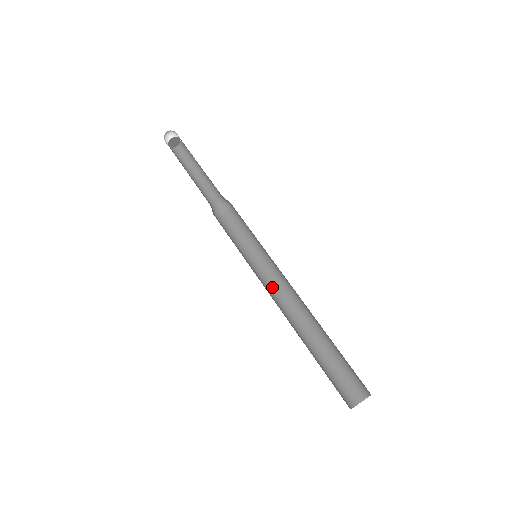
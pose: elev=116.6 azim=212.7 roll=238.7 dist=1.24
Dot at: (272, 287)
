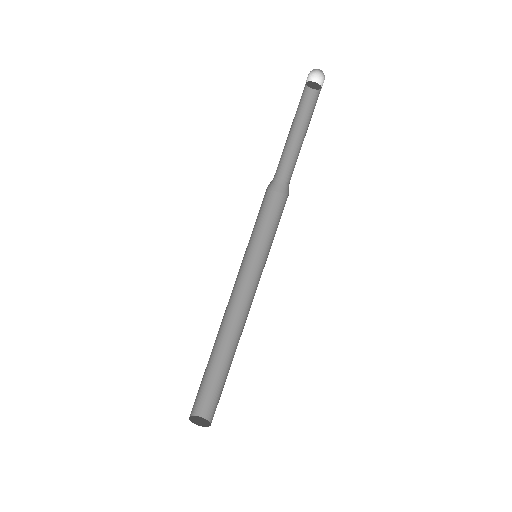
Dot at: (236, 285)
